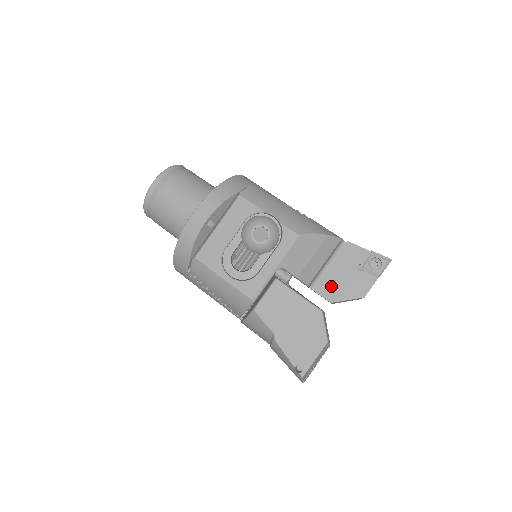
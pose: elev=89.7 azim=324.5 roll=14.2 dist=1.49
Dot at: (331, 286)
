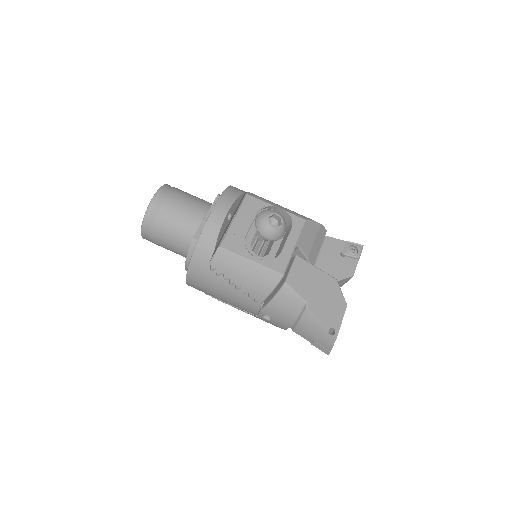
Dot at: (325, 271)
